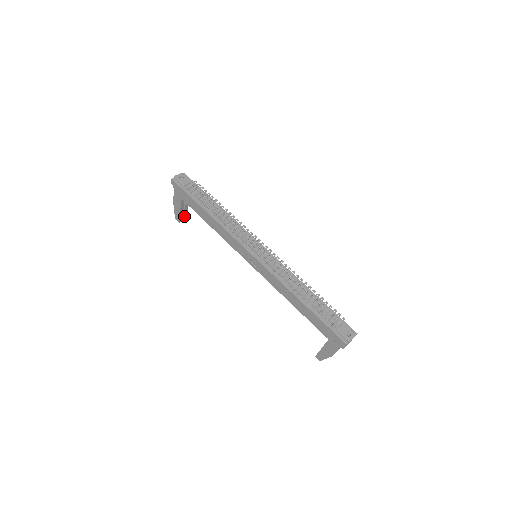
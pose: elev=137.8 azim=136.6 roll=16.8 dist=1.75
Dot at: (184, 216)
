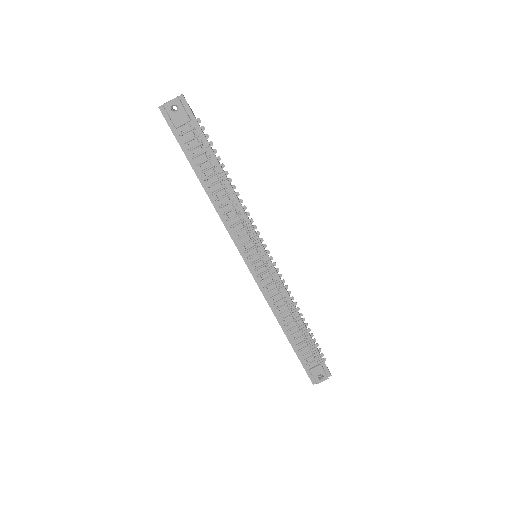
Dot at: occluded
